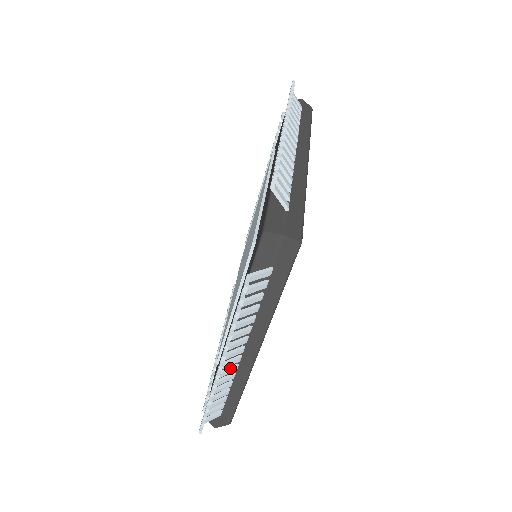
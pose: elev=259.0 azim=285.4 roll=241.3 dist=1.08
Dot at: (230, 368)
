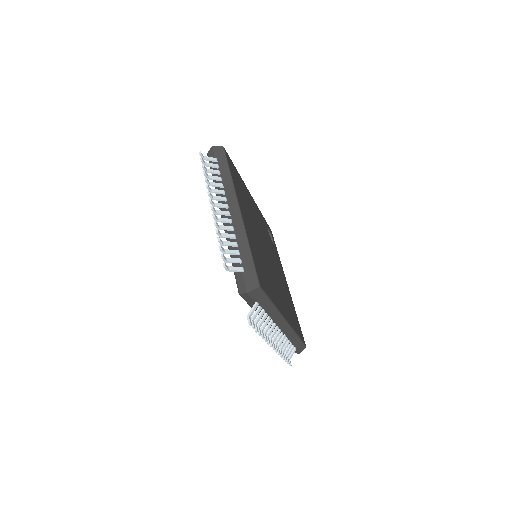
Dot at: (279, 337)
